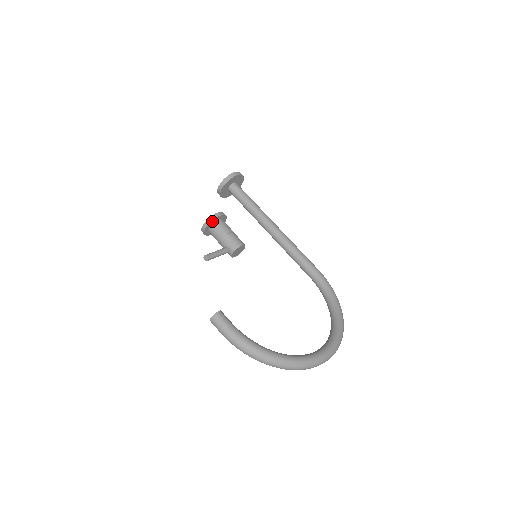
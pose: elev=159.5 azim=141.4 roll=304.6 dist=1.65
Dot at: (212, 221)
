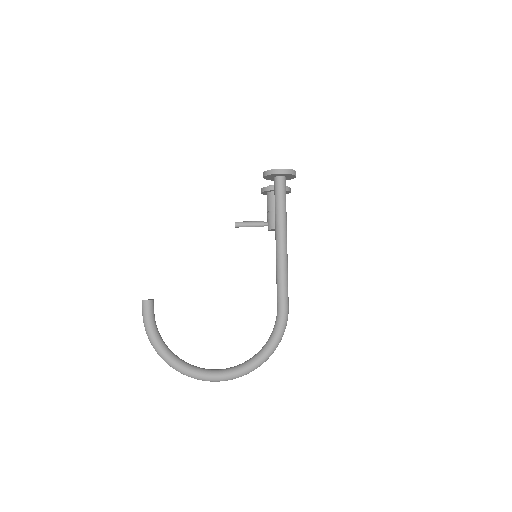
Dot at: (267, 191)
